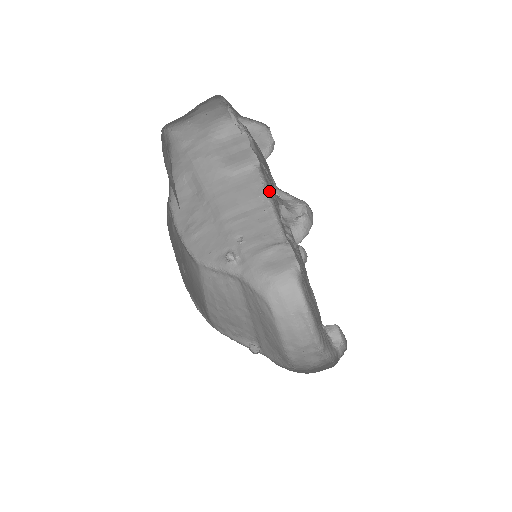
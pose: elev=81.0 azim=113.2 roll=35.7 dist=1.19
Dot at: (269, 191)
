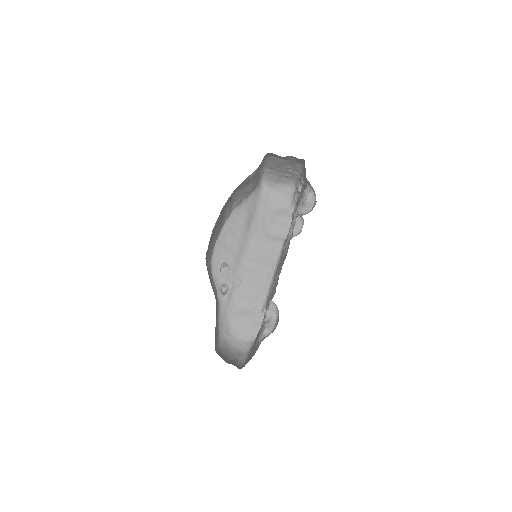
Dot at: (279, 260)
